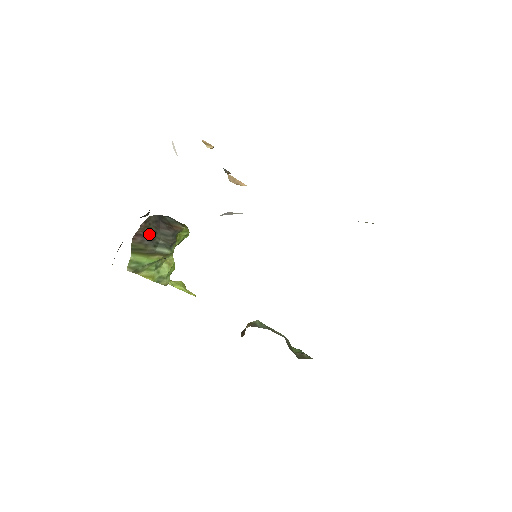
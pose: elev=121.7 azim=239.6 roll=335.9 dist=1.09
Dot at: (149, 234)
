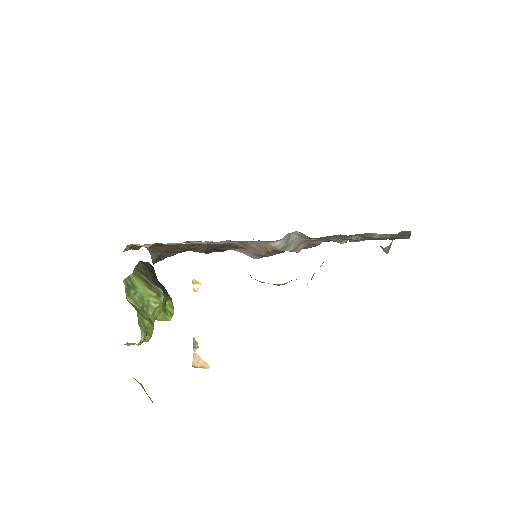
Dot at: (151, 272)
